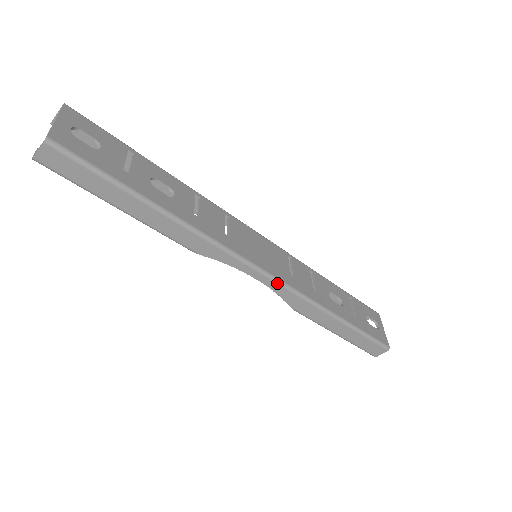
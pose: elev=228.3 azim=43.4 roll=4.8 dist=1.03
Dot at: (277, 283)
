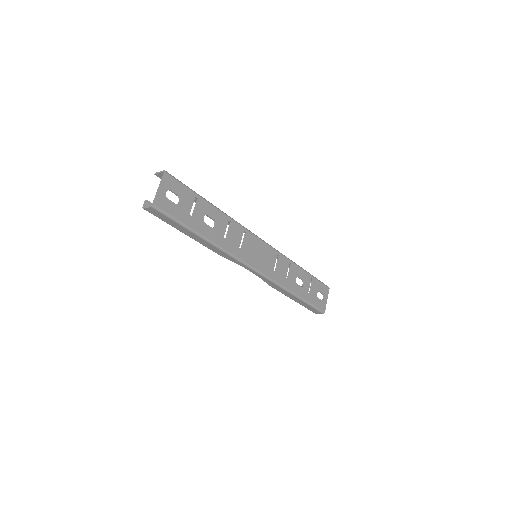
Dot at: (263, 276)
